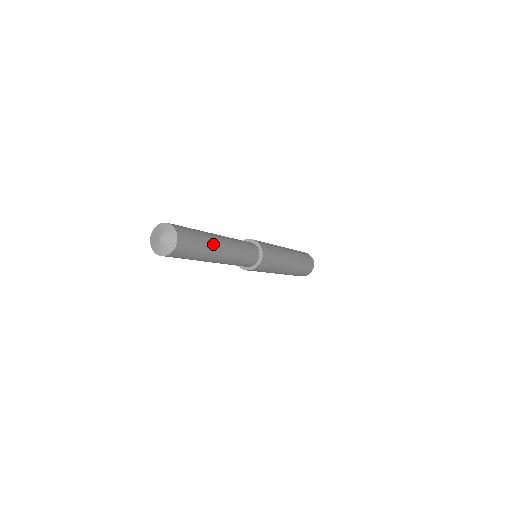
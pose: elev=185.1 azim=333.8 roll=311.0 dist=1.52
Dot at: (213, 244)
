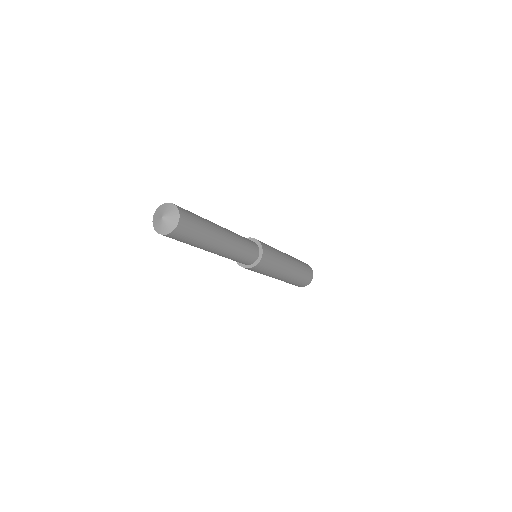
Dot at: (211, 241)
